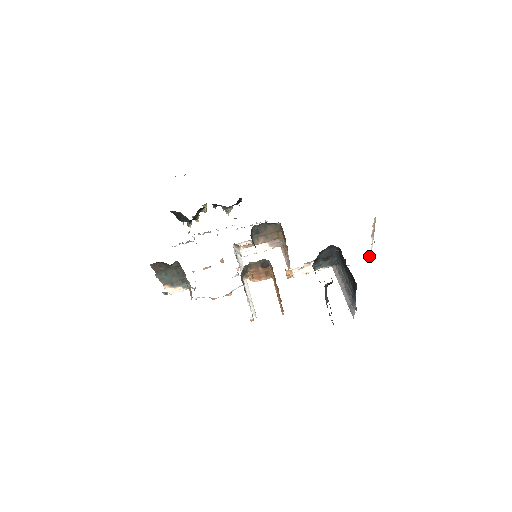
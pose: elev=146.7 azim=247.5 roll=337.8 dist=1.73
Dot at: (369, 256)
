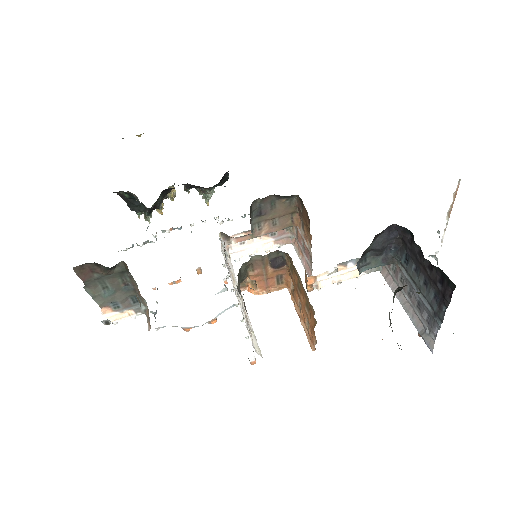
Dot at: occluded
